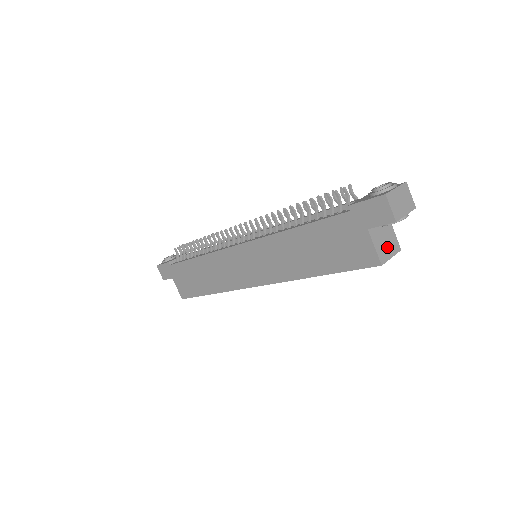
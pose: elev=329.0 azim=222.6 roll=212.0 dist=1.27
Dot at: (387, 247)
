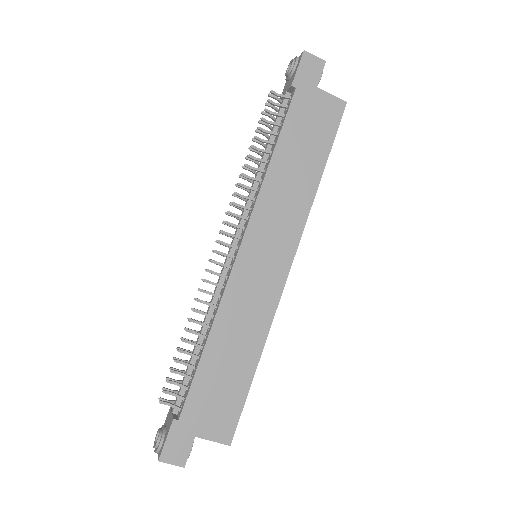
Dot at: occluded
